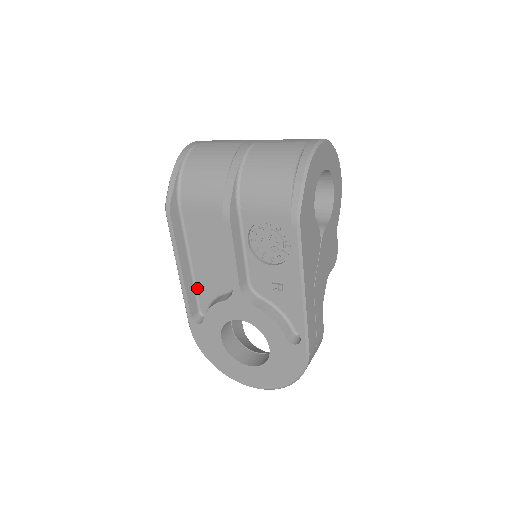
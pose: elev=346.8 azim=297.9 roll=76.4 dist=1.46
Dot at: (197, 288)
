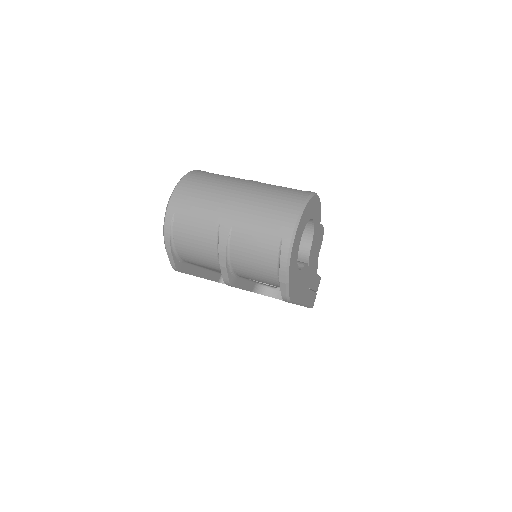
Dot at: (215, 271)
